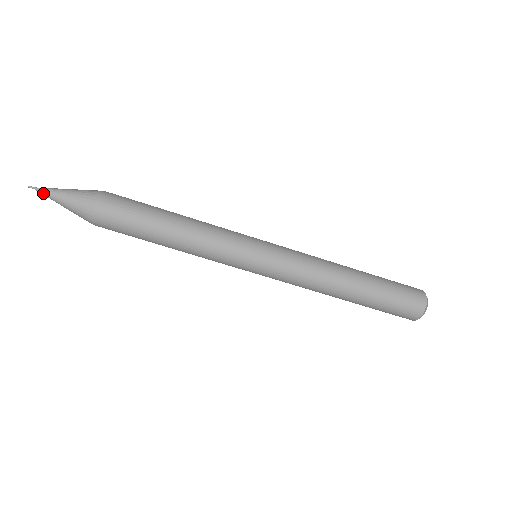
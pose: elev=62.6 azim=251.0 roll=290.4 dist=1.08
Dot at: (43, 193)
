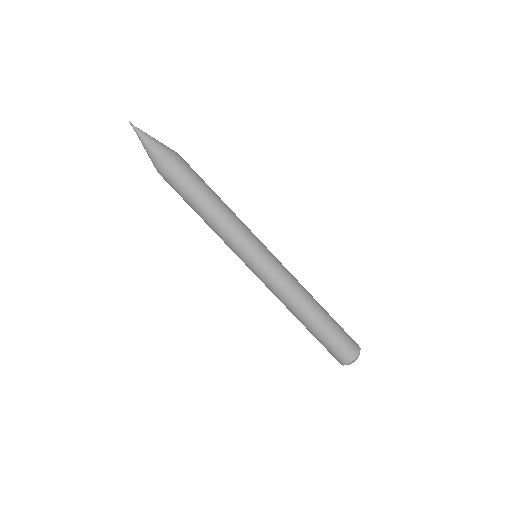
Dot at: (137, 131)
